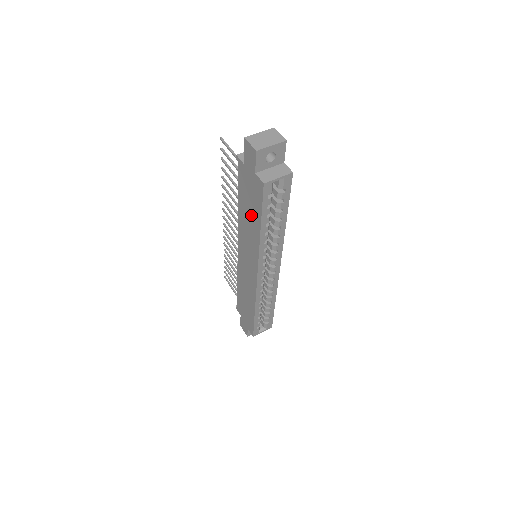
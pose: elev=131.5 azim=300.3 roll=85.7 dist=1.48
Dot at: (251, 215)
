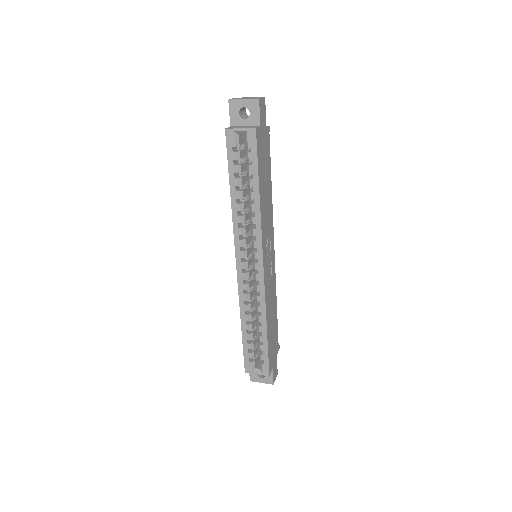
Dot at: occluded
